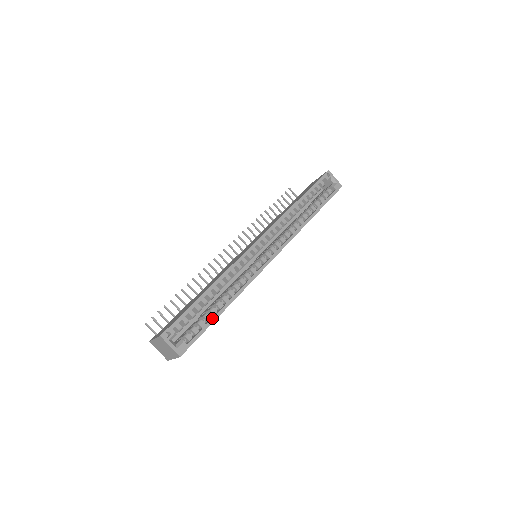
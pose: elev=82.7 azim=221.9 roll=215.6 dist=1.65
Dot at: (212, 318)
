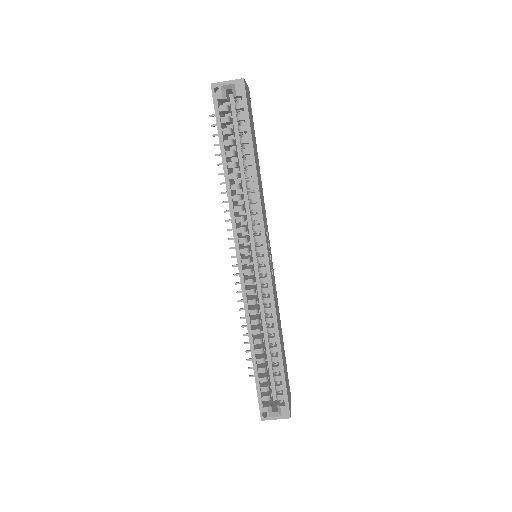
Dot at: (279, 369)
